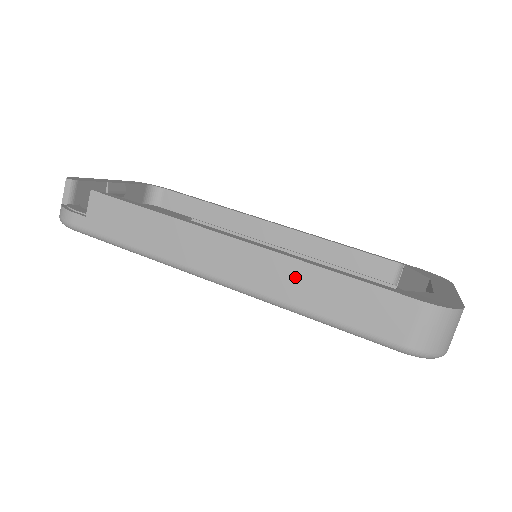
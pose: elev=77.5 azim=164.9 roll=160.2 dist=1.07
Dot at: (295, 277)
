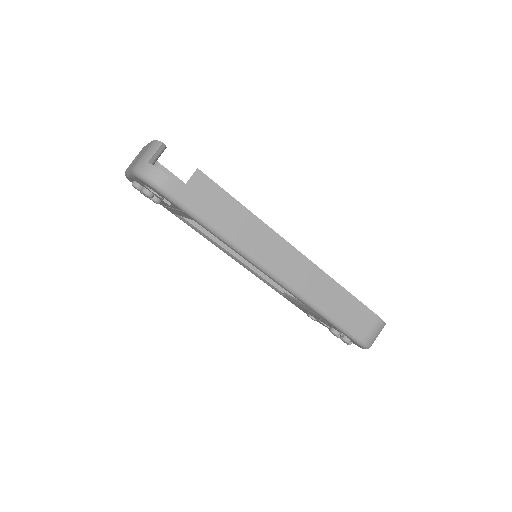
Dot at: (324, 286)
